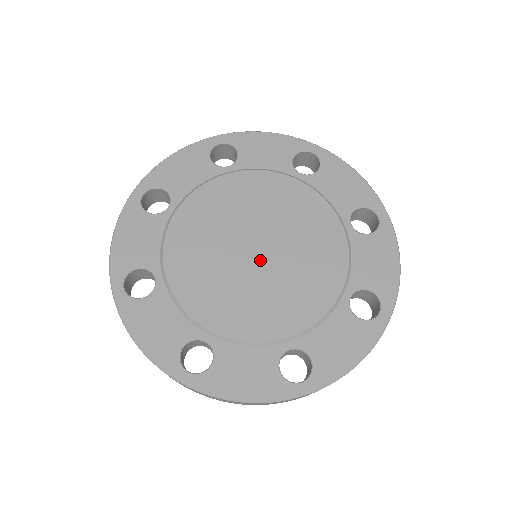
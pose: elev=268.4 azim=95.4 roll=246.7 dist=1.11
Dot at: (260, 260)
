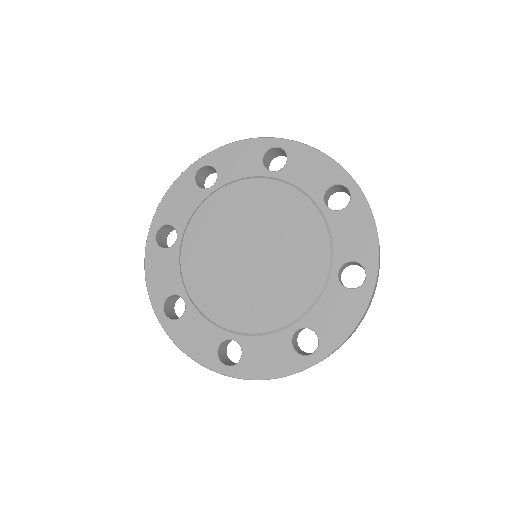
Dot at: (256, 262)
